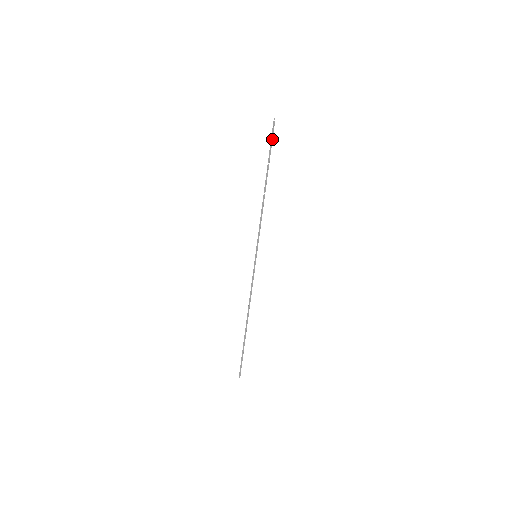
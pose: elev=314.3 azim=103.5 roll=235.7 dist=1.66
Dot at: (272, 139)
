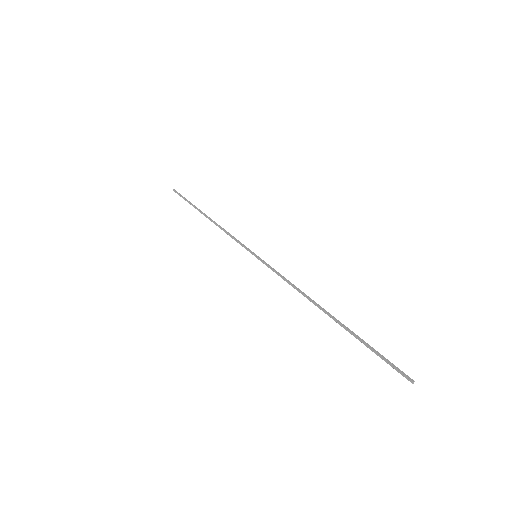
Dot at: (183, 197)
